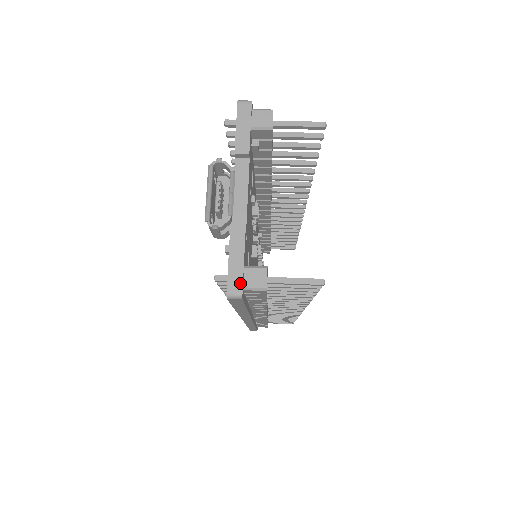
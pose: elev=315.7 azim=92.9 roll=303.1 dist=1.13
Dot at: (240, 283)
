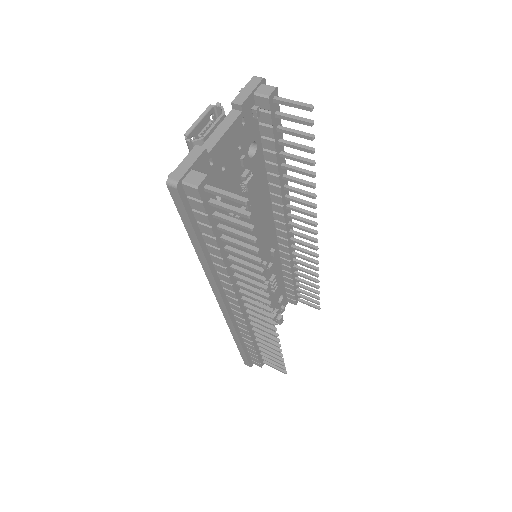
Dot at: (181, 176)
